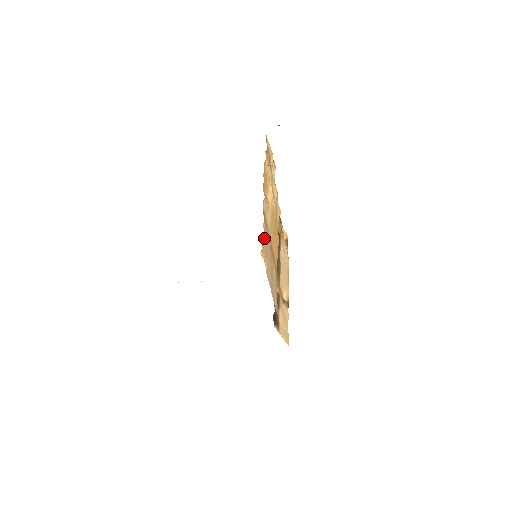
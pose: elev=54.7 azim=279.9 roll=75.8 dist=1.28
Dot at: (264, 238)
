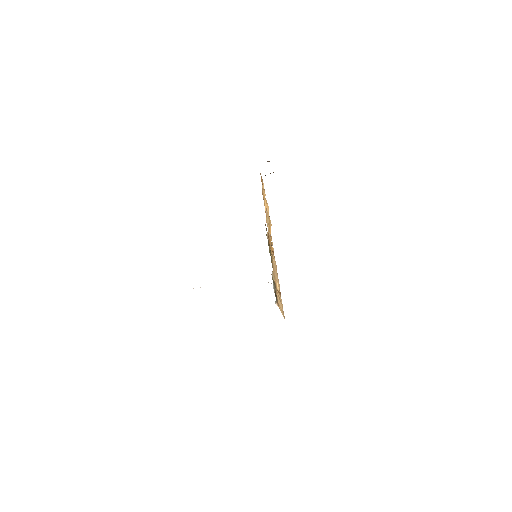
Dot at: (270, 230)
